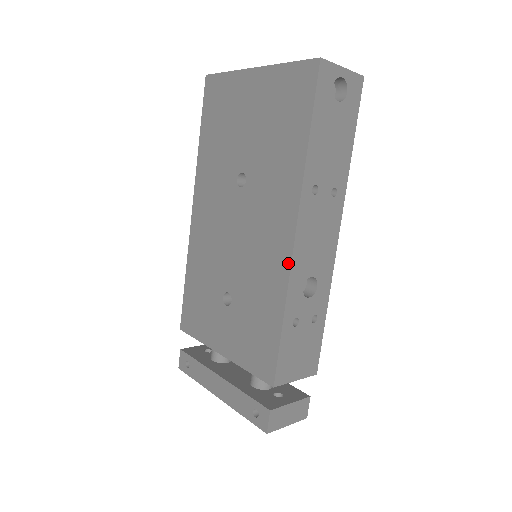
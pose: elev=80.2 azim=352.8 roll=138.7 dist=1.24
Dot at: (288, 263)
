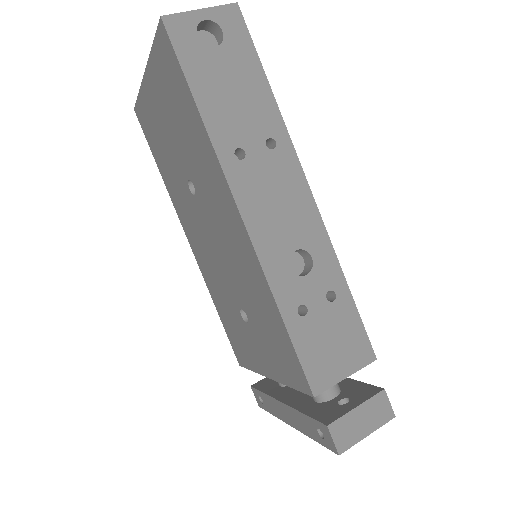
Dot at: (252, 249)
